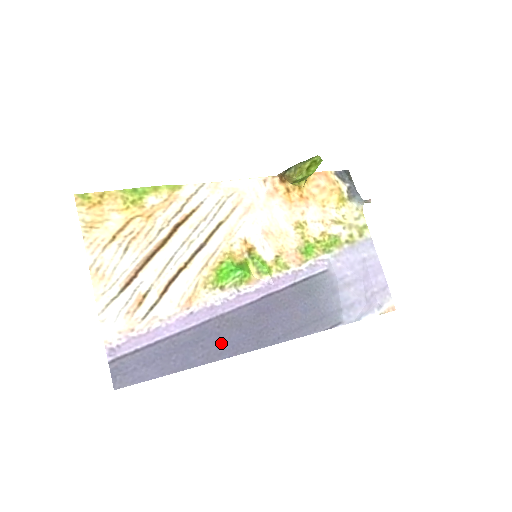
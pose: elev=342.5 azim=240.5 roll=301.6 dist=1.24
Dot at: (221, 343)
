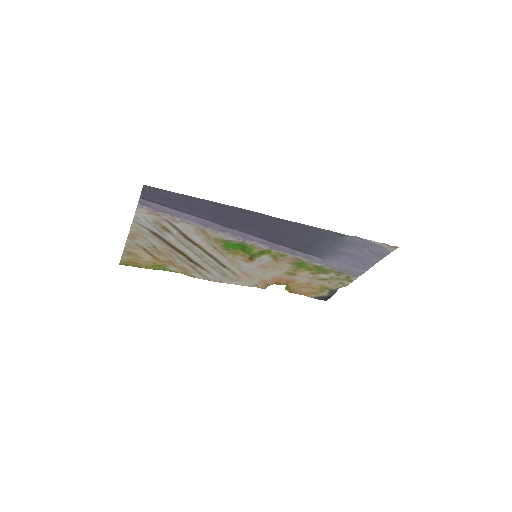
Dot at: (233, 215)
